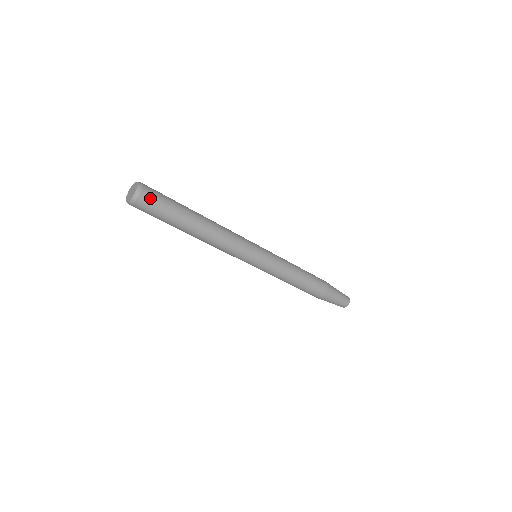
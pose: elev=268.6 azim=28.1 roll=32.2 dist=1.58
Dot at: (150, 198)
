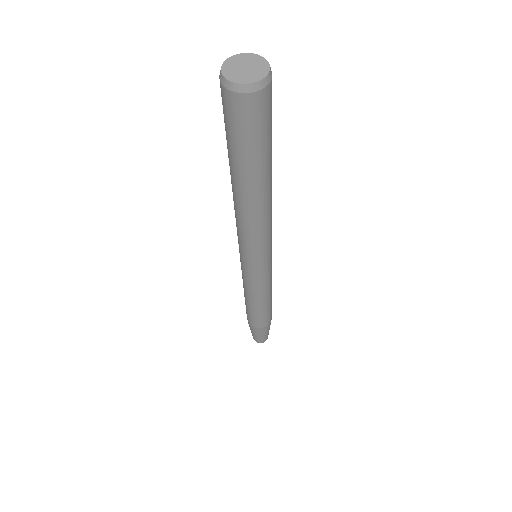
Dot at: (260, 110)
